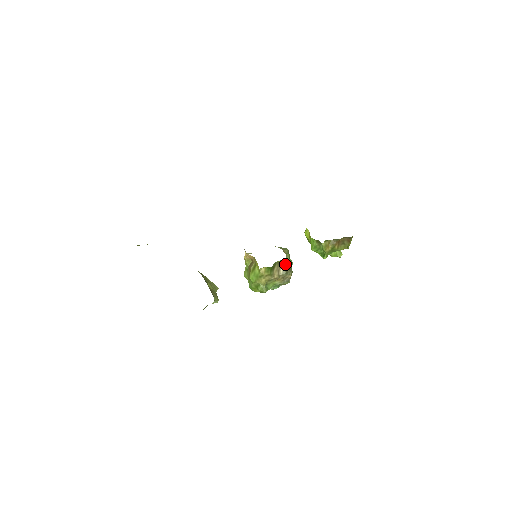
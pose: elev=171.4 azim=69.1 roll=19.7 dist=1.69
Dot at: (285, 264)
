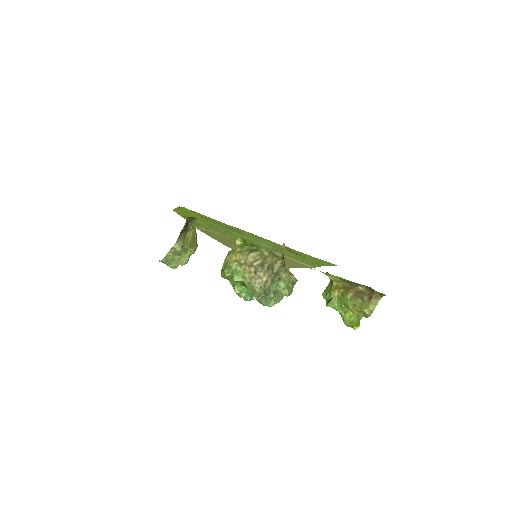
Dot at: (268, 260)
